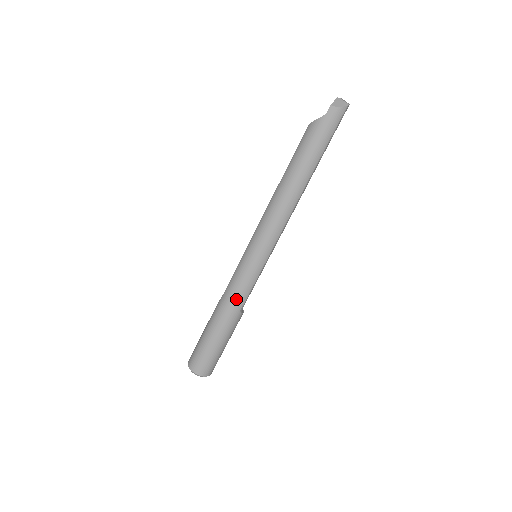
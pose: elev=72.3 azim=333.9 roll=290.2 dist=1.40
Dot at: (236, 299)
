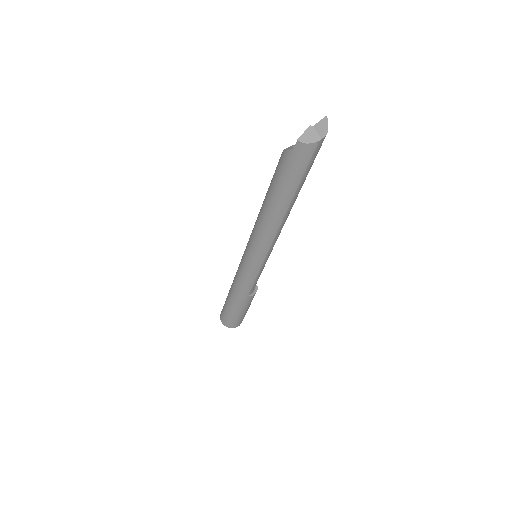
Dot at: (241, 288)
